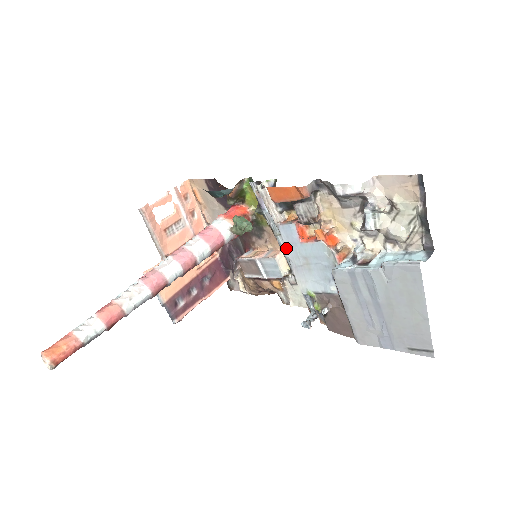
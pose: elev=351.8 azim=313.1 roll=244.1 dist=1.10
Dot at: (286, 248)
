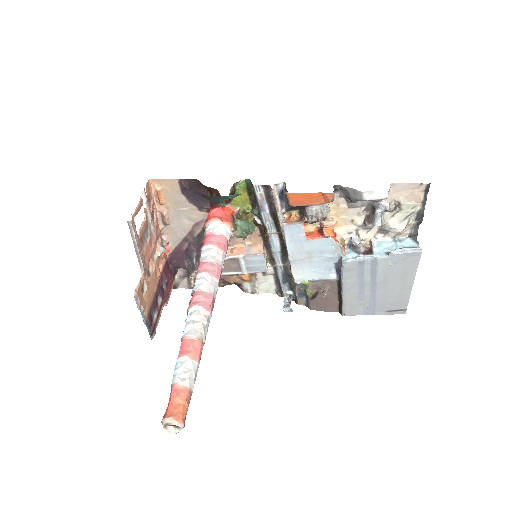
Dot at: (288, 245)
